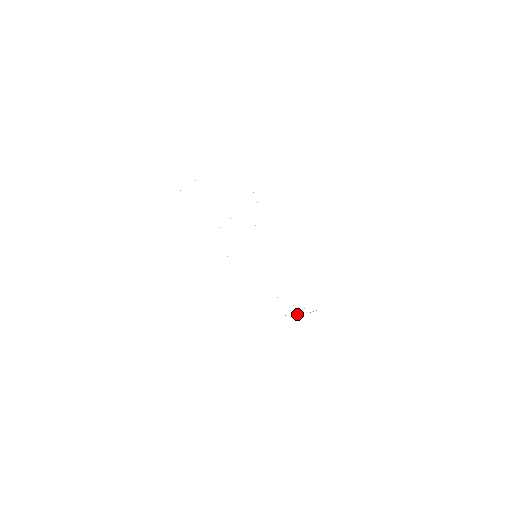
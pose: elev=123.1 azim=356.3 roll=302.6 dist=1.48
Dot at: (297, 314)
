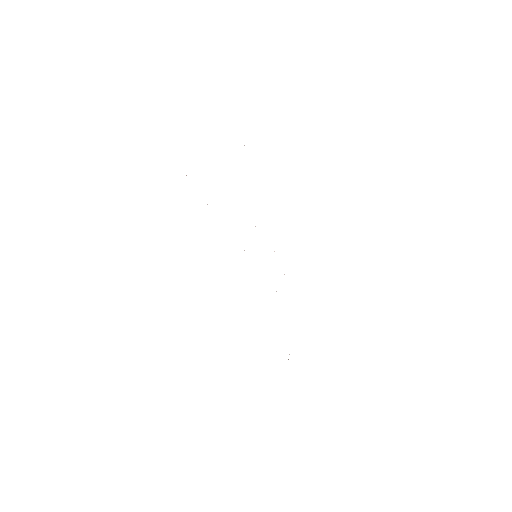
Dot at: occluded
